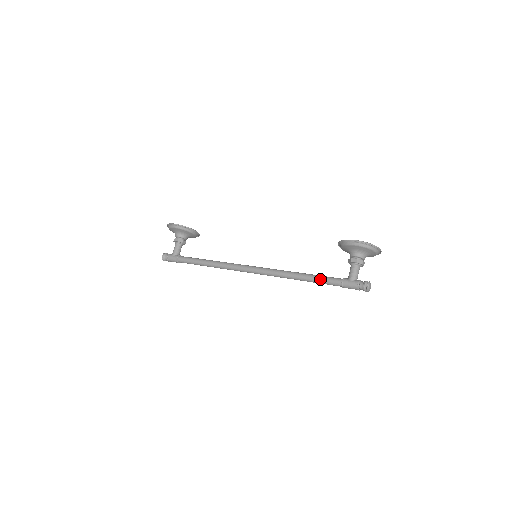
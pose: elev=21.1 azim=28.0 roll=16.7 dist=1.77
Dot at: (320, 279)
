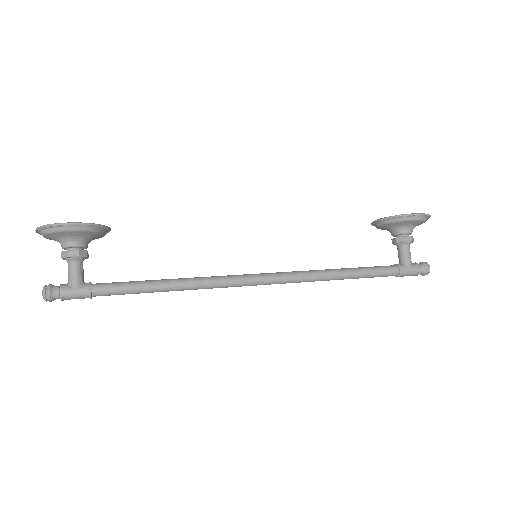
Dot at: (371, 272)
